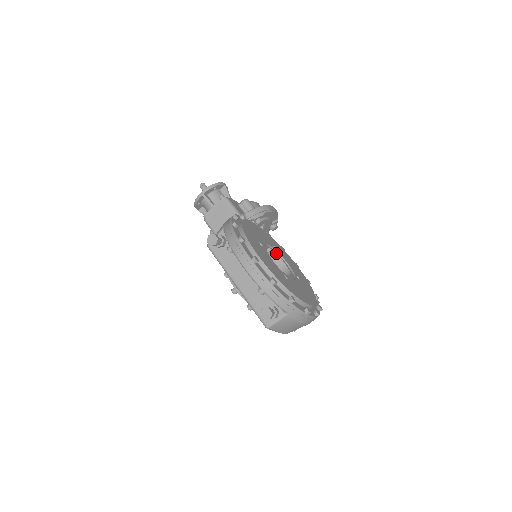
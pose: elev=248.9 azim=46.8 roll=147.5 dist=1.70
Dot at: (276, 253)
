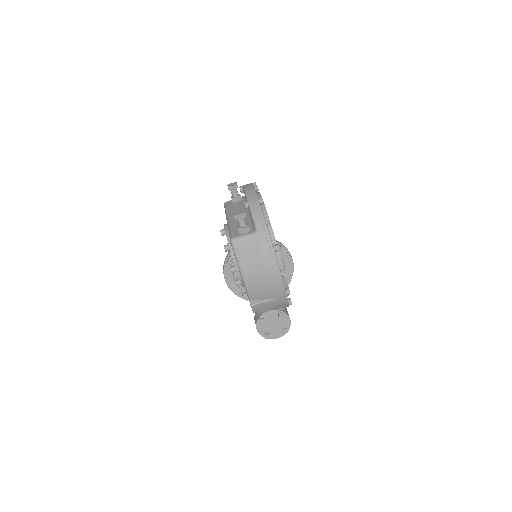
Dot at: occluded
